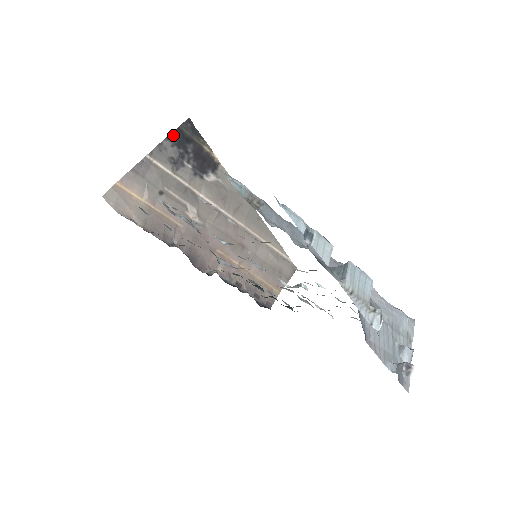
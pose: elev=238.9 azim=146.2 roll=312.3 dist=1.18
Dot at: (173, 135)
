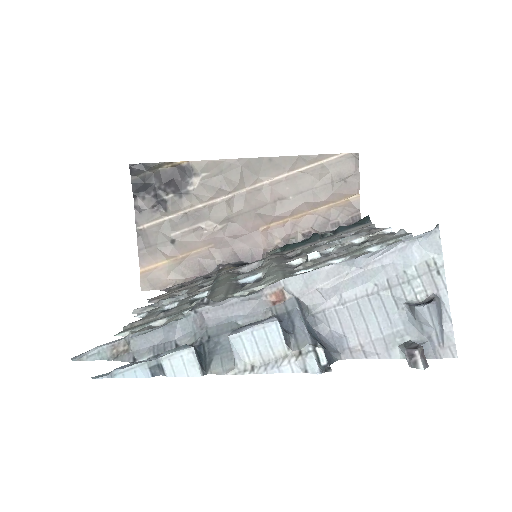
Dot at: (135, 191)
